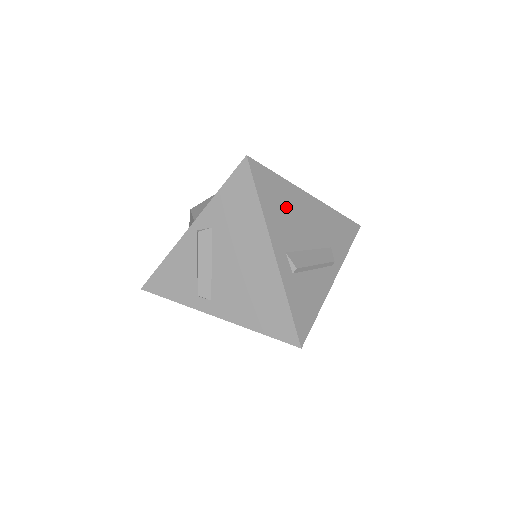
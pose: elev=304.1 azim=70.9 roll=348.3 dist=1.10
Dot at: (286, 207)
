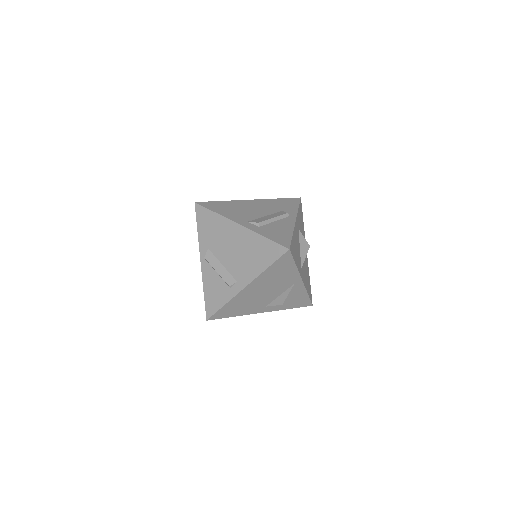
Dot at: (235, 209)
